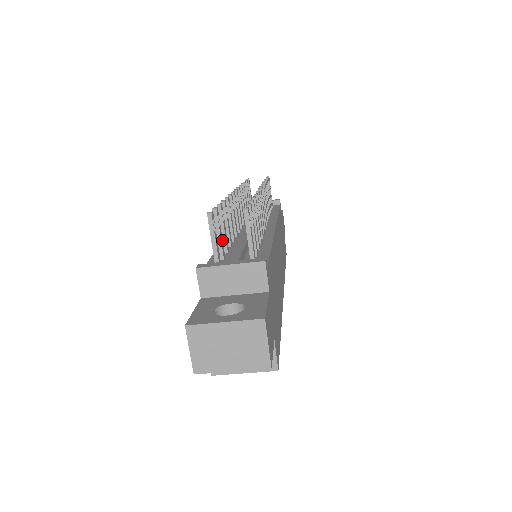
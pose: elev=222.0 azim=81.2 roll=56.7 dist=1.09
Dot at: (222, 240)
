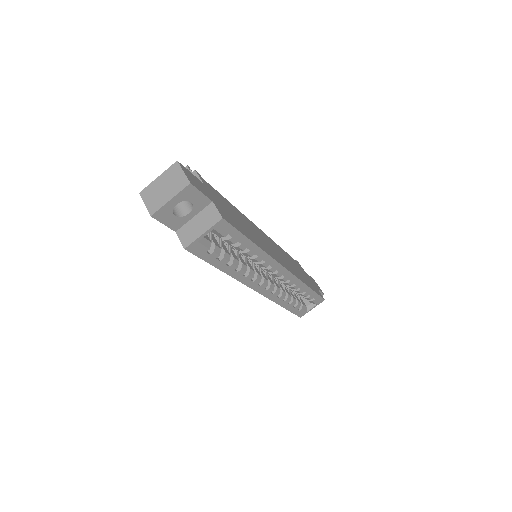
Dot at: occluded
